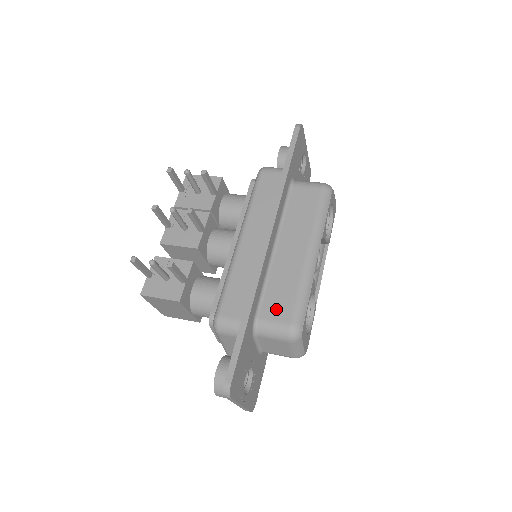
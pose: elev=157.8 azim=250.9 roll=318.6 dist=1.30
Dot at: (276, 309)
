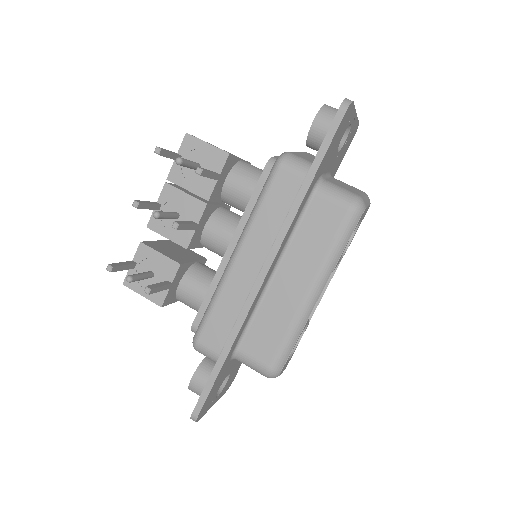
Dot at: (258, 347)
